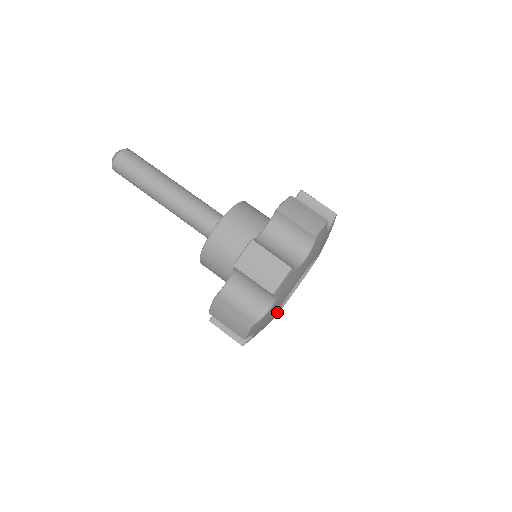
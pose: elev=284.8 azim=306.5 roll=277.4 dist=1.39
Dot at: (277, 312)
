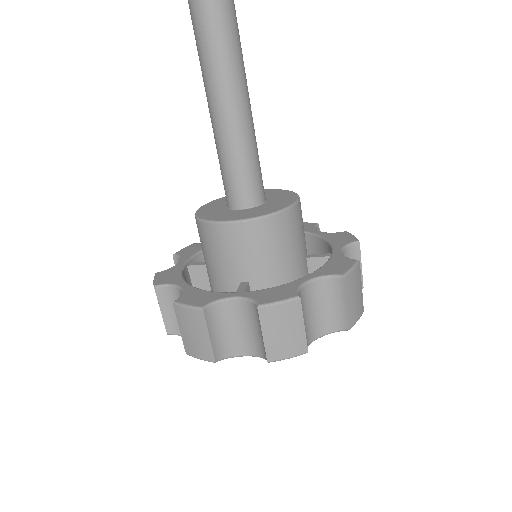
Dot at: occluded
